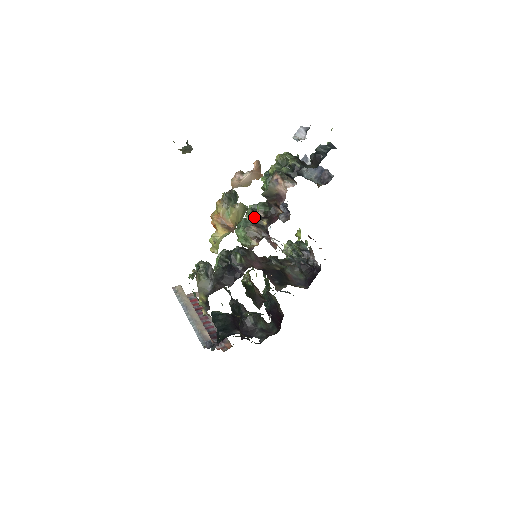
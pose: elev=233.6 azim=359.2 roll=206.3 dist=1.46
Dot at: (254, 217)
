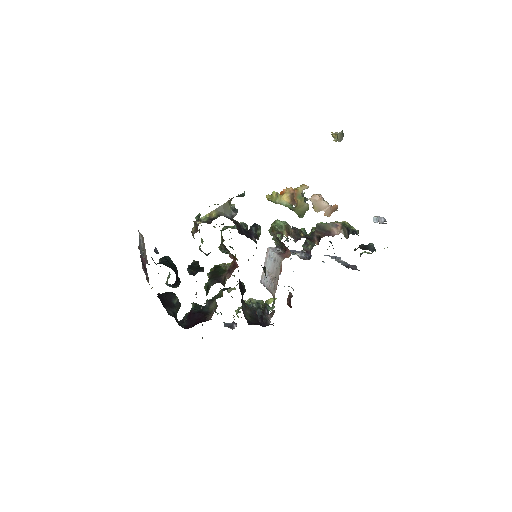
Dot at: (296, 228)
